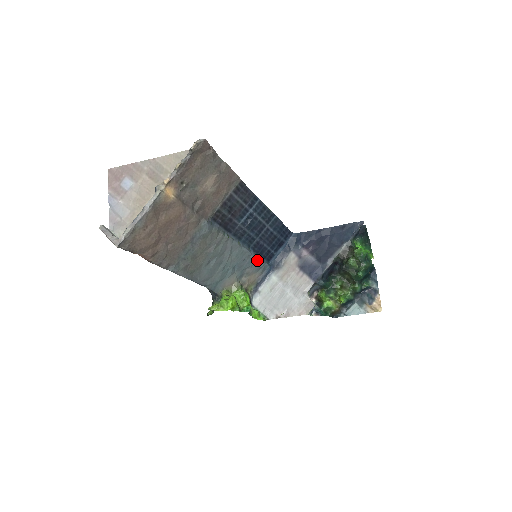
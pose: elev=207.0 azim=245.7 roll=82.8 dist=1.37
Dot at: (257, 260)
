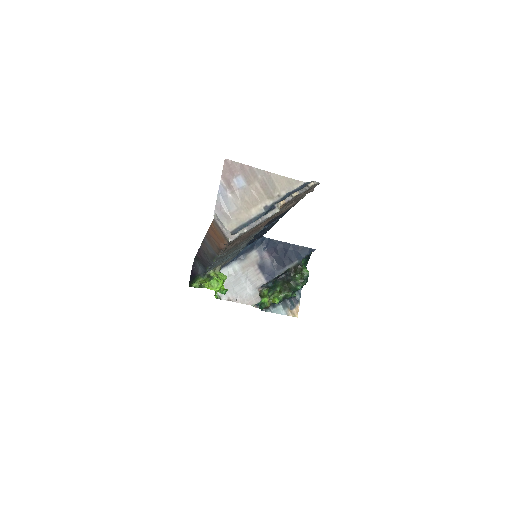
Dot at: (239, 252)
